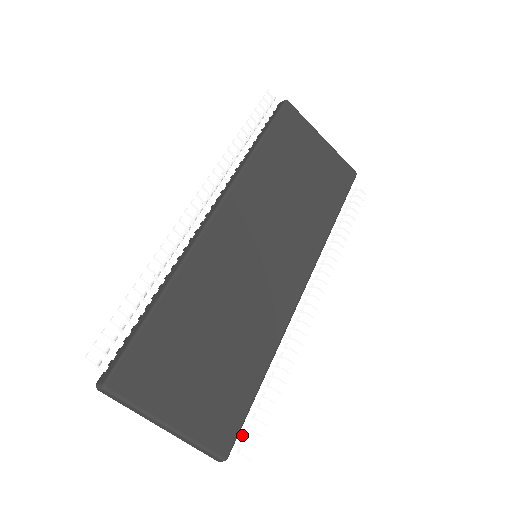
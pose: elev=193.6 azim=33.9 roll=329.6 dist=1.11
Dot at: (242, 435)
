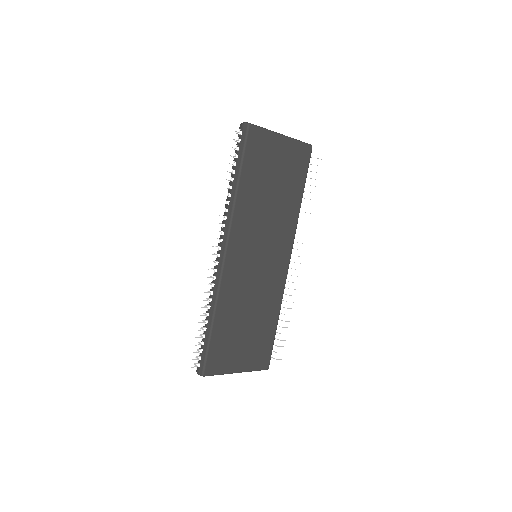
Dot at: (273, 352)
